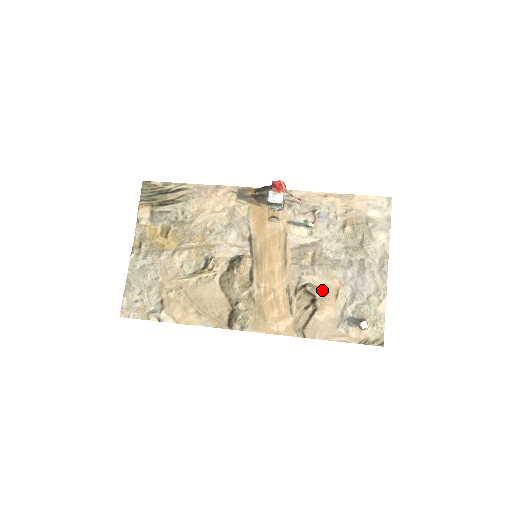
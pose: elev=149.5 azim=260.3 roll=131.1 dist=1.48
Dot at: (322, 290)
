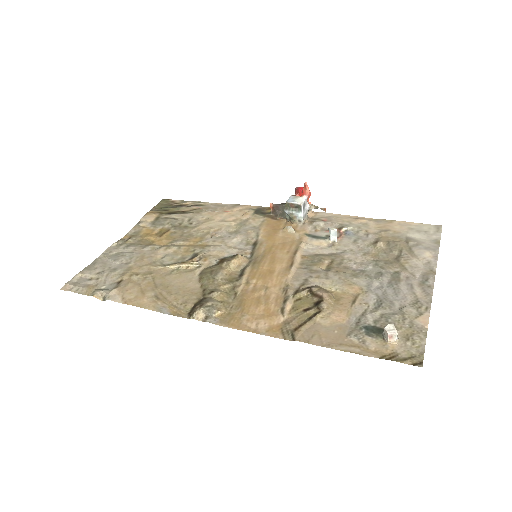
Dot at: (334, 295)
